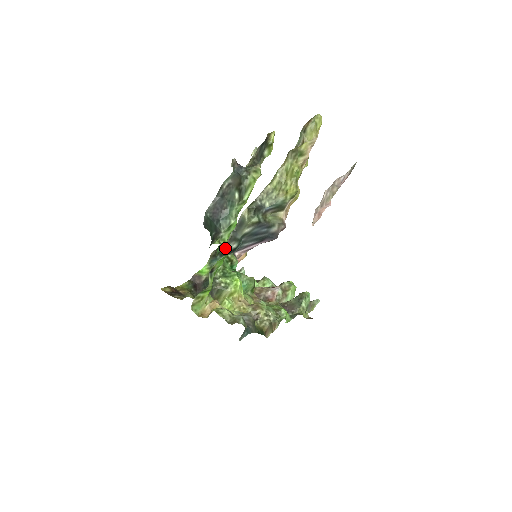
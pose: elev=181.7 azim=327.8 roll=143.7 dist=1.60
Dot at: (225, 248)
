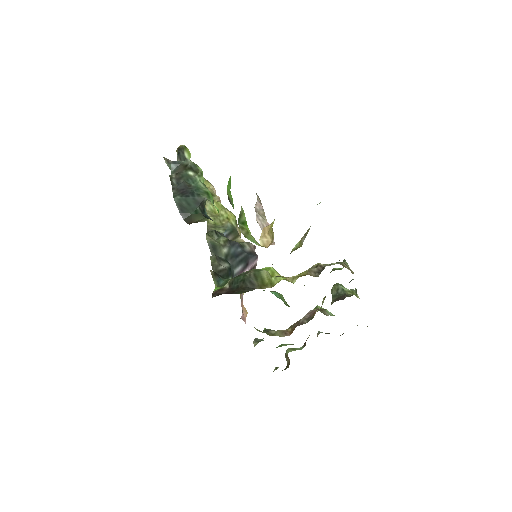
Dot at: (219, 269)
